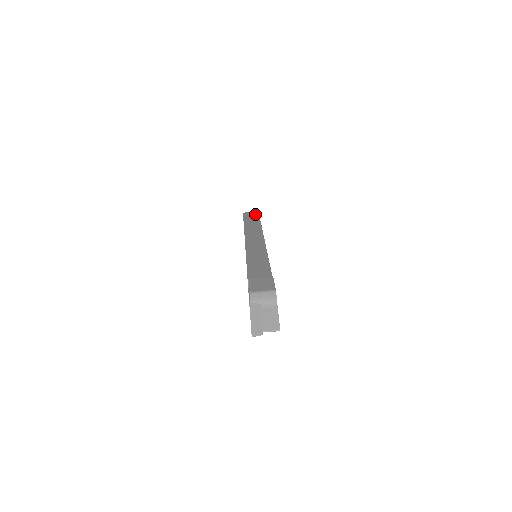
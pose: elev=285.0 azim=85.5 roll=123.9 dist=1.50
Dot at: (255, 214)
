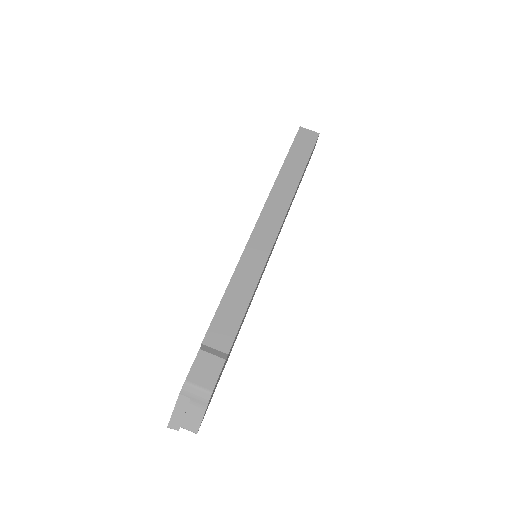
Dot at: (311, 141)
